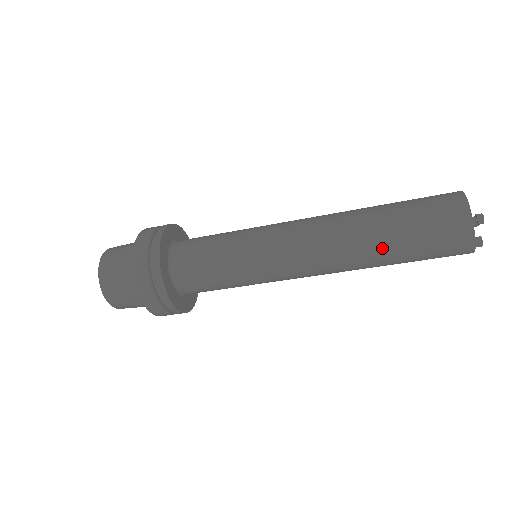
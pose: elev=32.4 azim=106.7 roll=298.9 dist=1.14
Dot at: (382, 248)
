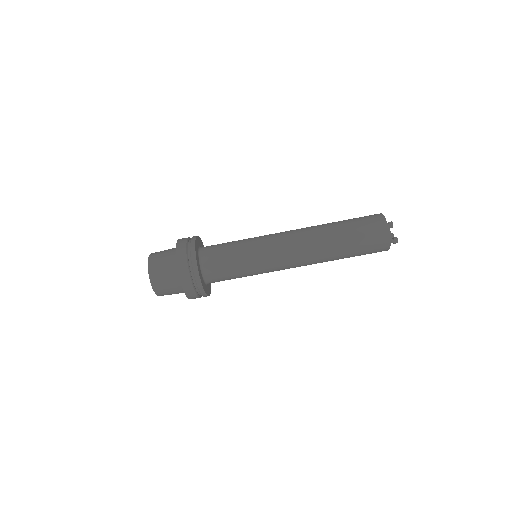
Dot at: (334, 228)
